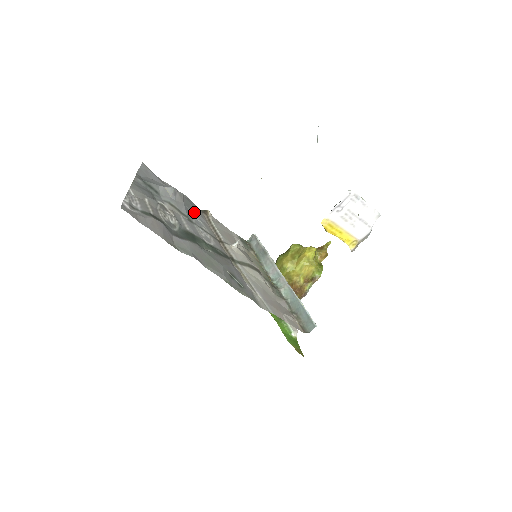
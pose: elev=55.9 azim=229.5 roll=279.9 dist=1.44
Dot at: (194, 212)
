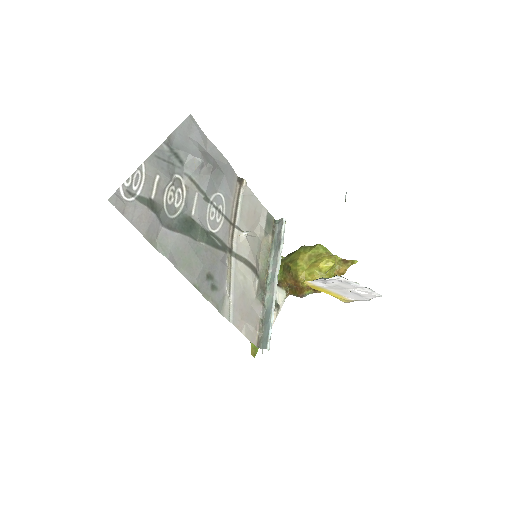
Dot at: (222, 184)
